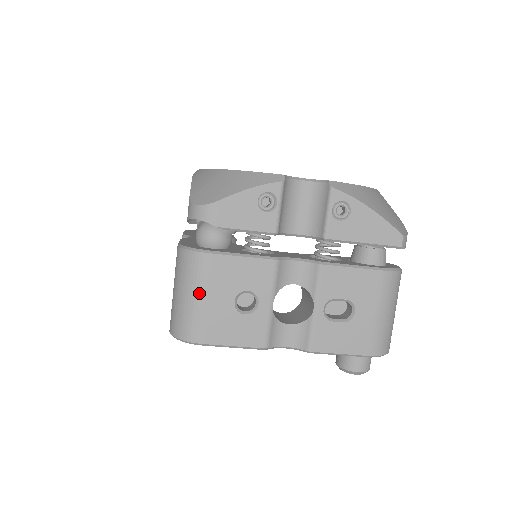
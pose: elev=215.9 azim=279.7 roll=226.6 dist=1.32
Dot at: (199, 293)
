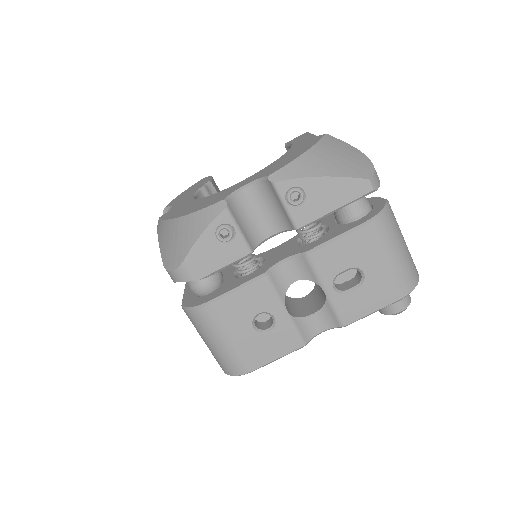
Dot at: (221, 338)
